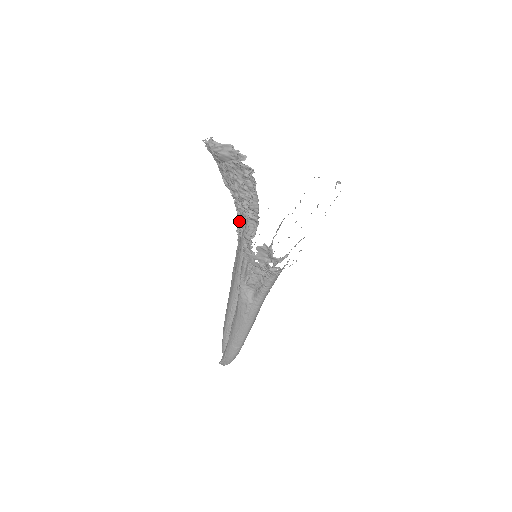
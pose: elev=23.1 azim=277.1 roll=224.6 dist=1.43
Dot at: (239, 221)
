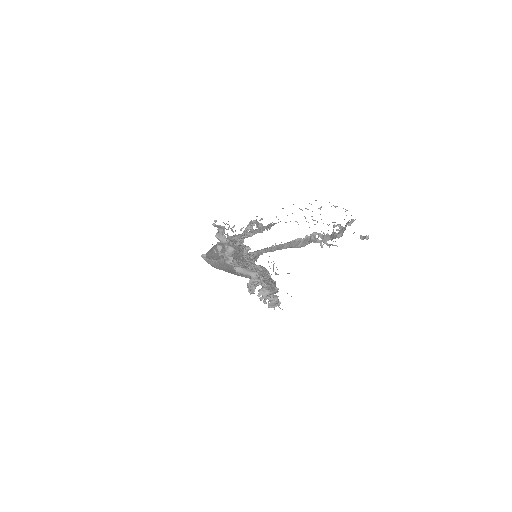
Dot at: (250, 287)
